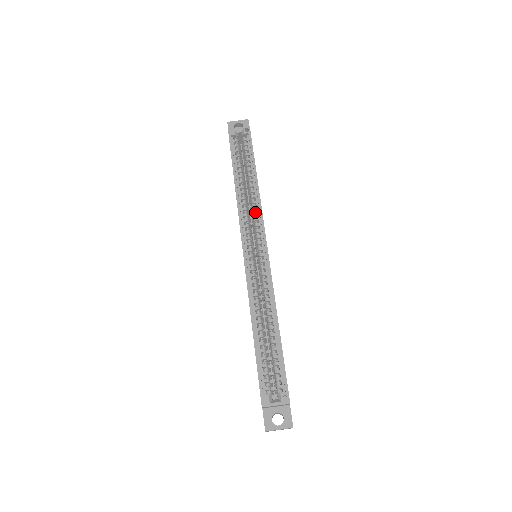
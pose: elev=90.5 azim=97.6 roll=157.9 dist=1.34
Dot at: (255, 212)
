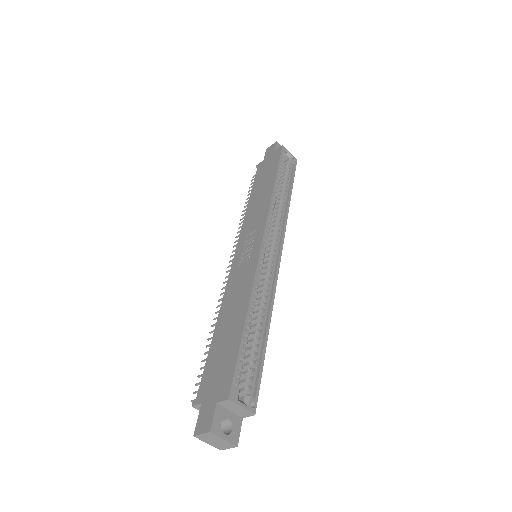
Dot at: (280, 220)
